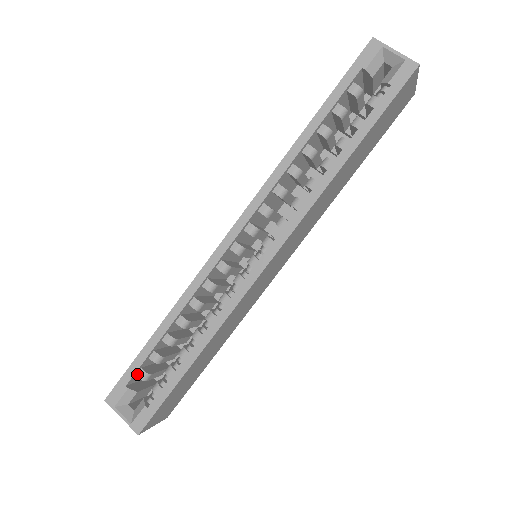
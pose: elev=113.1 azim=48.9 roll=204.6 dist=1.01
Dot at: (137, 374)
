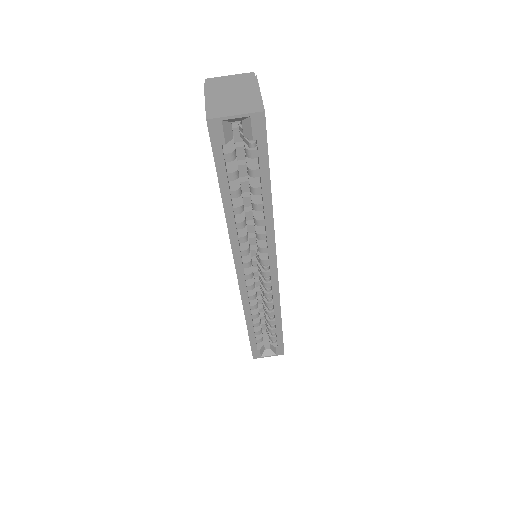
Dot at: (257, 342)
